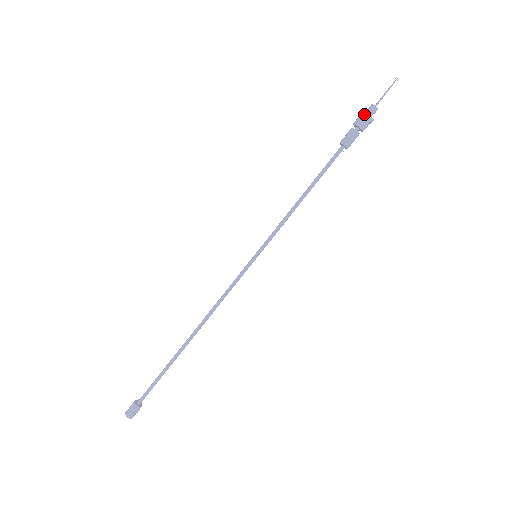
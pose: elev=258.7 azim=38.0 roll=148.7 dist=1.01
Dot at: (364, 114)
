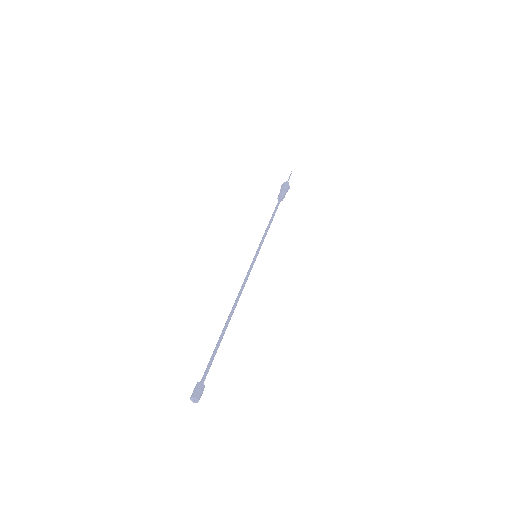
Dot at: (282, 185)
